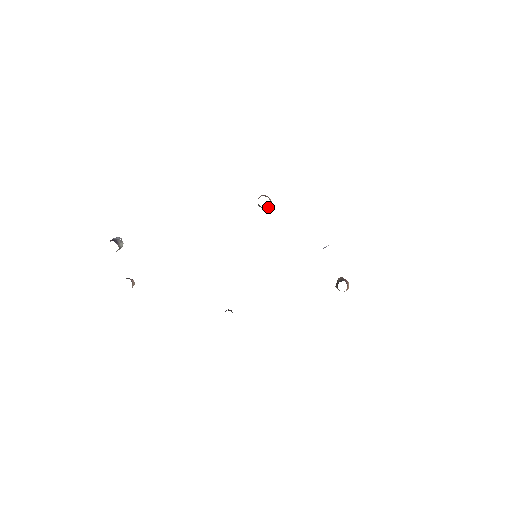
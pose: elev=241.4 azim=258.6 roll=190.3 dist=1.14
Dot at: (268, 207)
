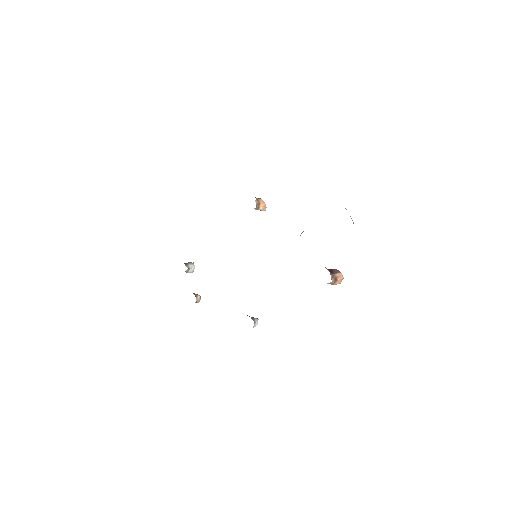
Dot at: (256, 206)
